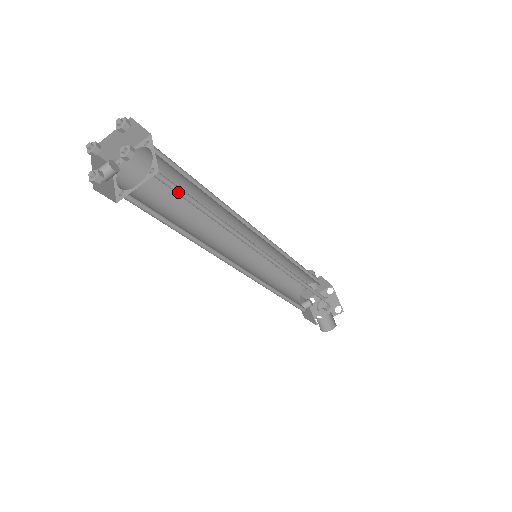
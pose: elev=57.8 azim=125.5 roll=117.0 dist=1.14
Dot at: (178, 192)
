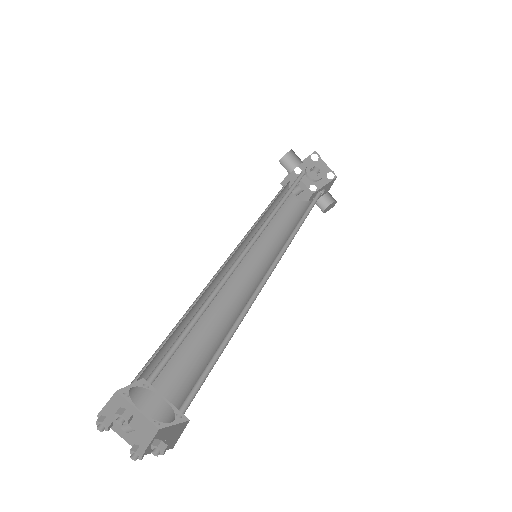
Dot at: (199, 378)
